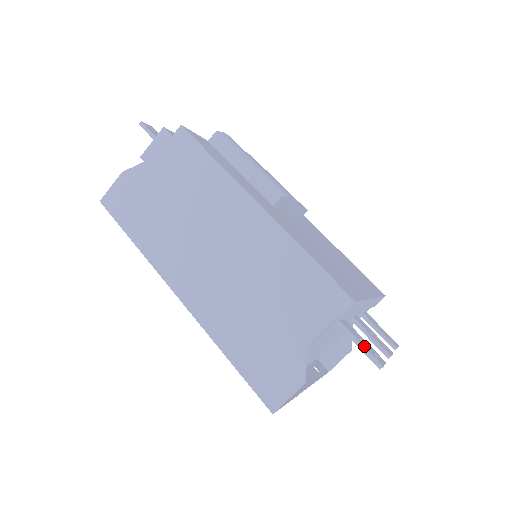
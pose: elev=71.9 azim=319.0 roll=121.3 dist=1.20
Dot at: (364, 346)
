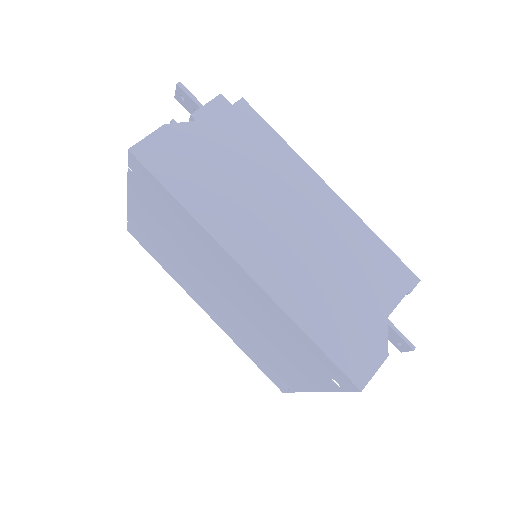
Dot at: occluded
